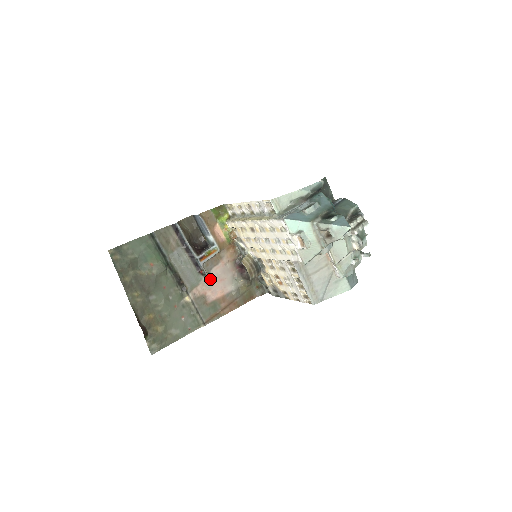
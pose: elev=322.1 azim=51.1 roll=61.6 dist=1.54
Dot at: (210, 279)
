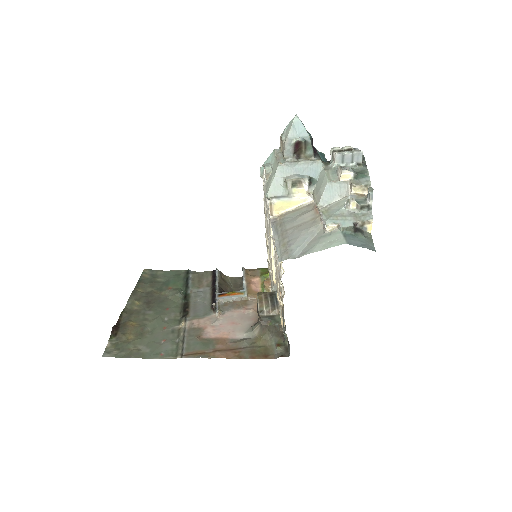
Dot at: (220, 318)
